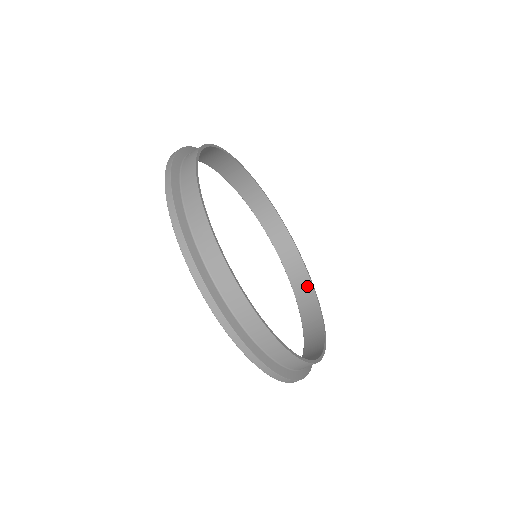
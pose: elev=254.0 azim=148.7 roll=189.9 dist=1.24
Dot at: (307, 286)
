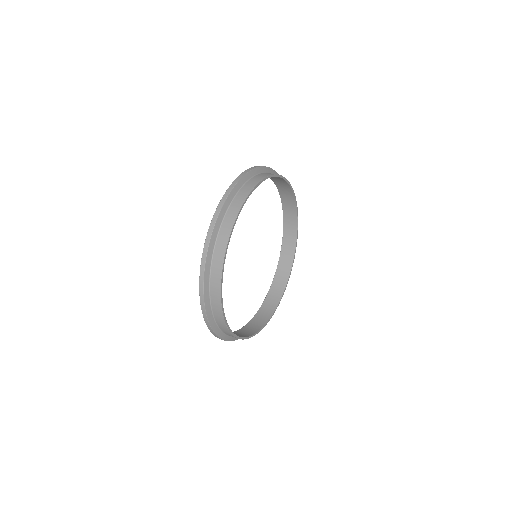
Dot at: (274, 303)
